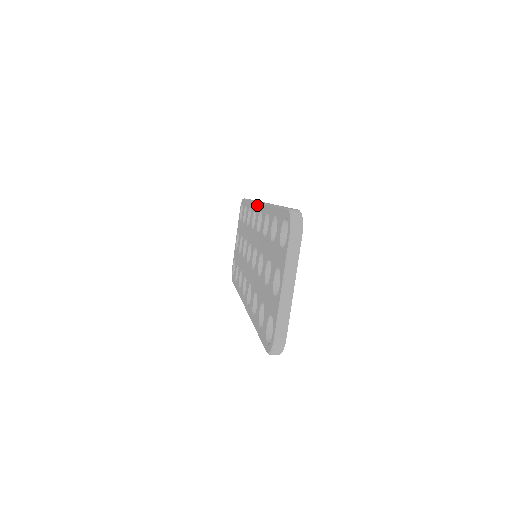
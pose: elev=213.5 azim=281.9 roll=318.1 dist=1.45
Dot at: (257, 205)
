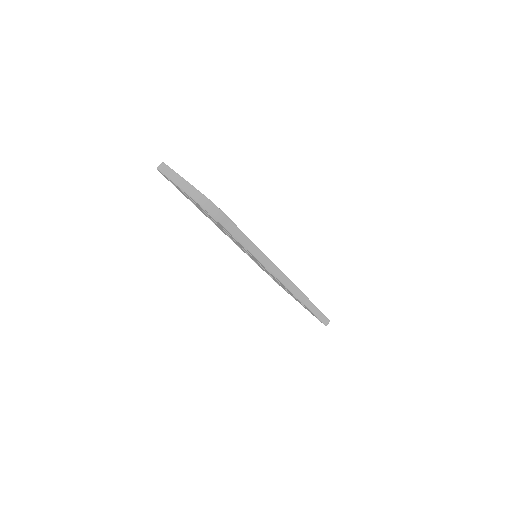
Dot at: occluded
